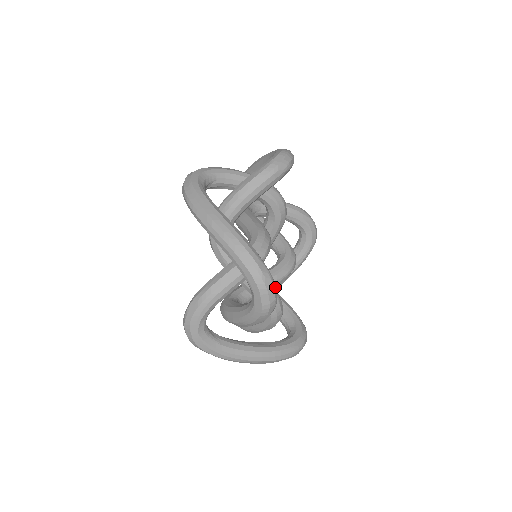
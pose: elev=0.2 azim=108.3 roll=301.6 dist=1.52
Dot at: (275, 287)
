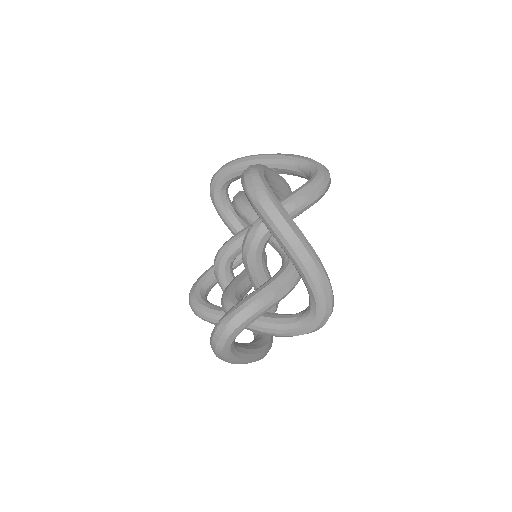
Dot at: occluded
